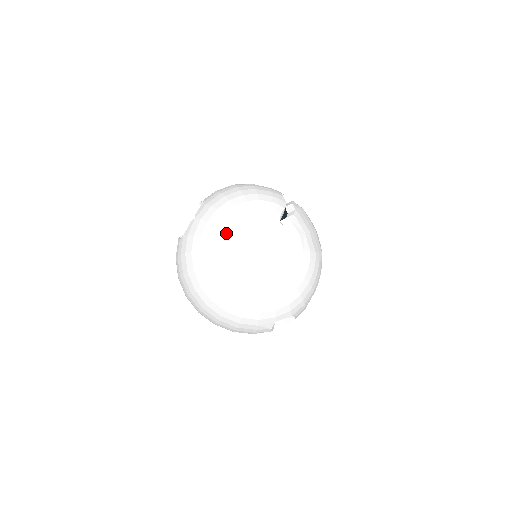
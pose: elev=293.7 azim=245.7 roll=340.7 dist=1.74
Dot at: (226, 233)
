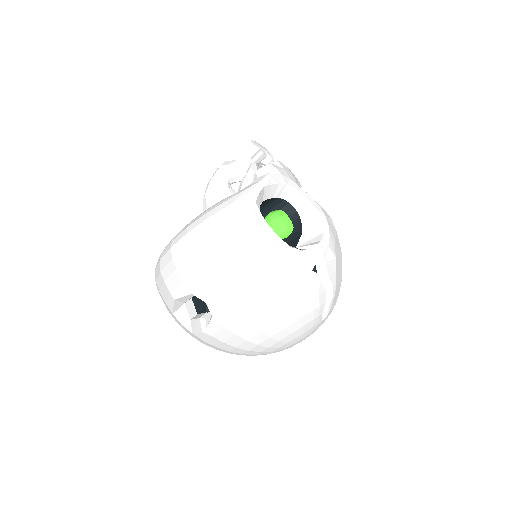
Dot at: (264, 353)
